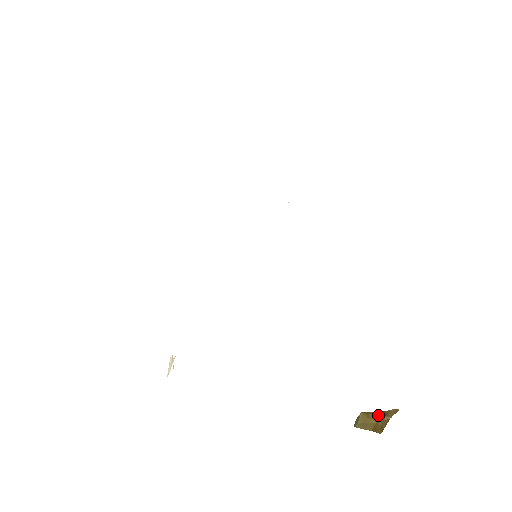
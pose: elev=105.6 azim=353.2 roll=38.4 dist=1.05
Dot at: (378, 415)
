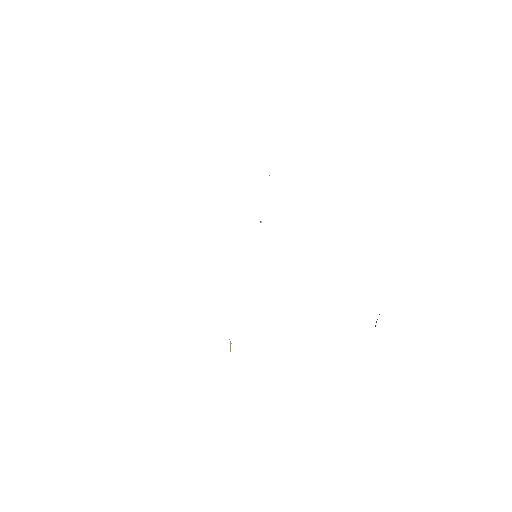
Dot at: occluded
